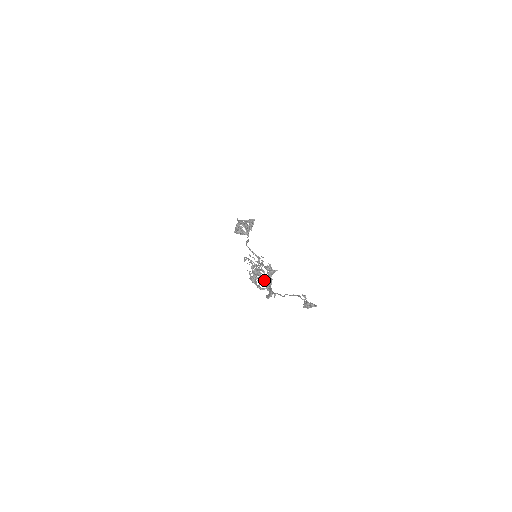
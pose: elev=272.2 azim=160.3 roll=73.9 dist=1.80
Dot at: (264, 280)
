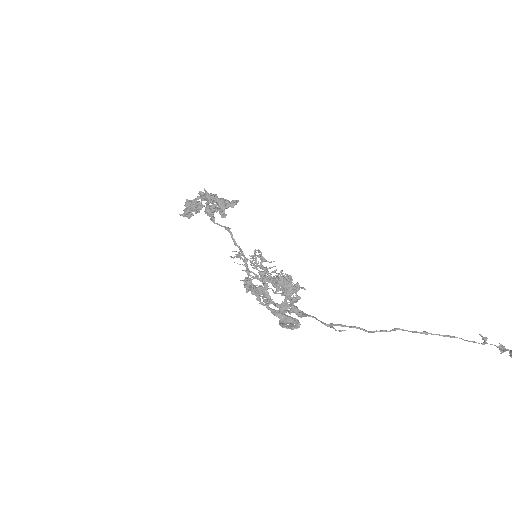
Dot at: (263, 298)
